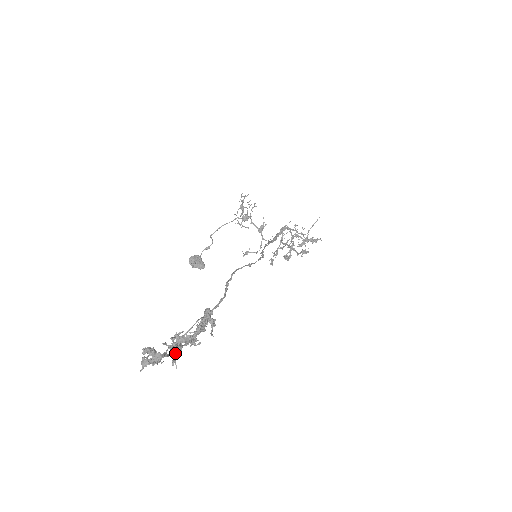
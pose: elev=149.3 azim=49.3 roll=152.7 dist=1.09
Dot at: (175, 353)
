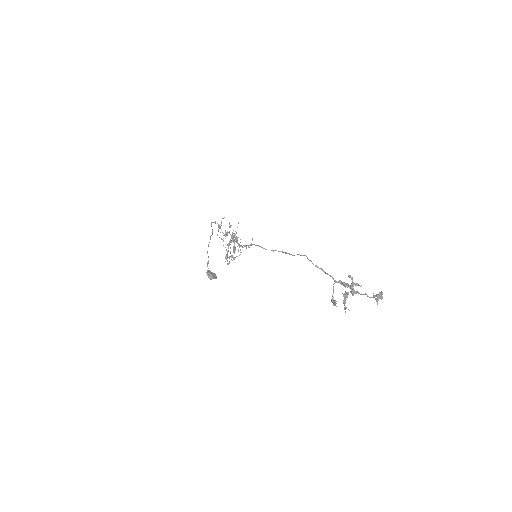
Dot at: occluded
